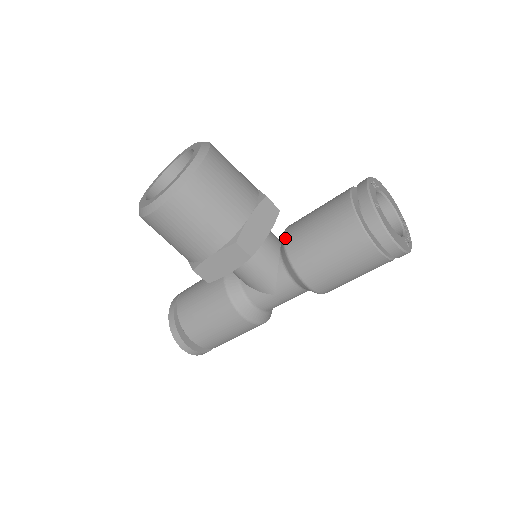
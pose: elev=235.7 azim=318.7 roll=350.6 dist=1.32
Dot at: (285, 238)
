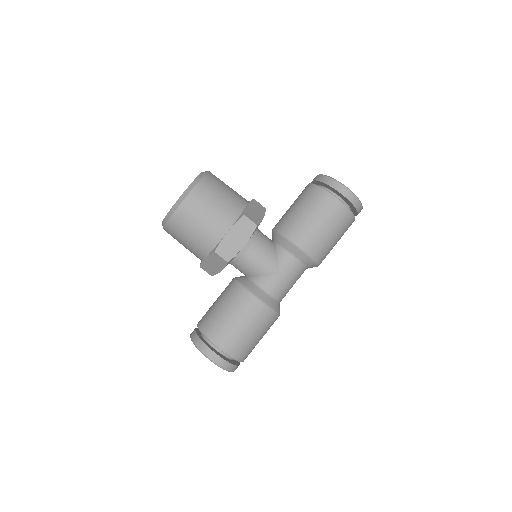
Dot at: (275, 228)
